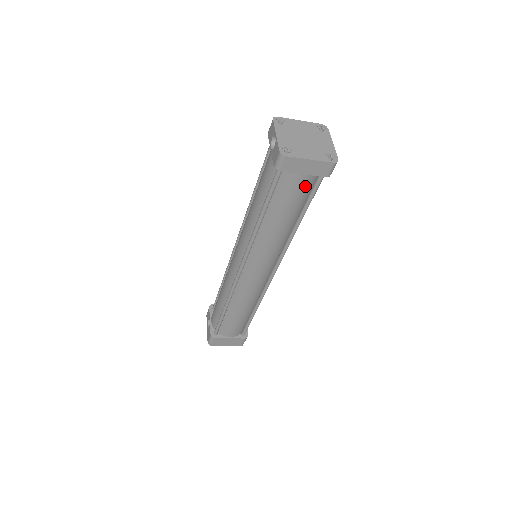
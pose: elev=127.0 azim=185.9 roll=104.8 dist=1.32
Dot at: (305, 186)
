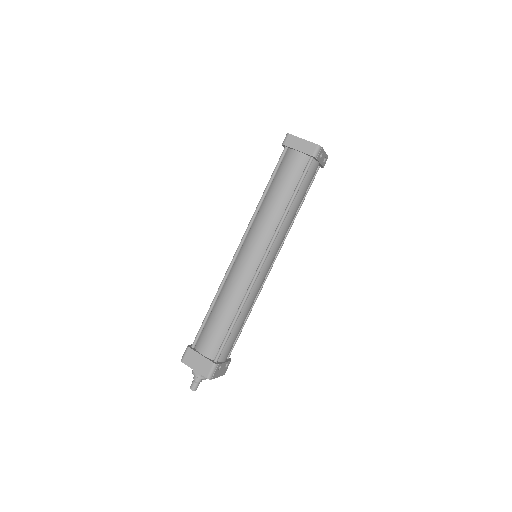
Dot at: (298, 164)
